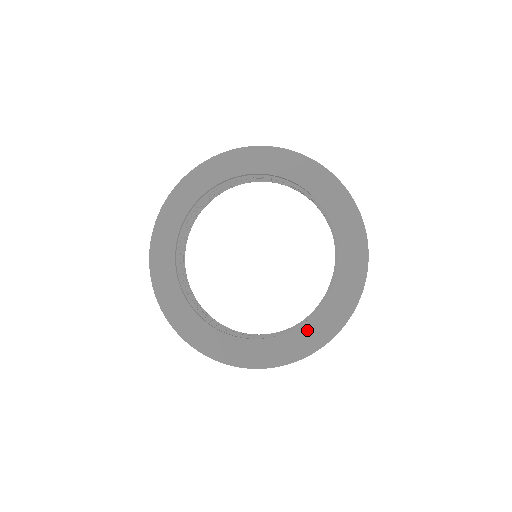
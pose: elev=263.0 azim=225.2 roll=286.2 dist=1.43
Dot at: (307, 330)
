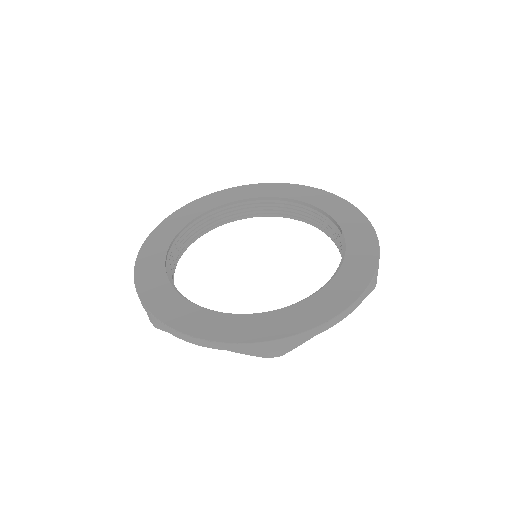
Dot at: (252, 321)
